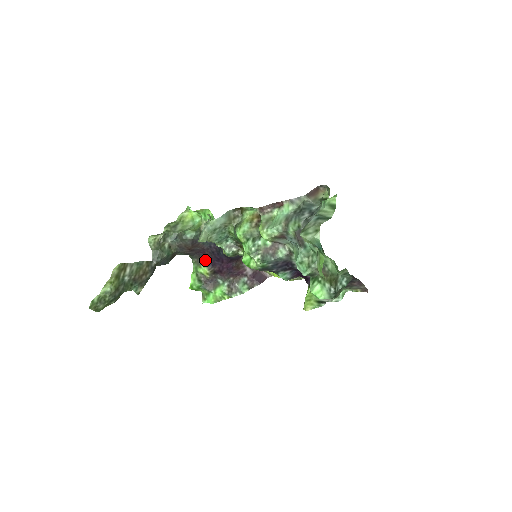
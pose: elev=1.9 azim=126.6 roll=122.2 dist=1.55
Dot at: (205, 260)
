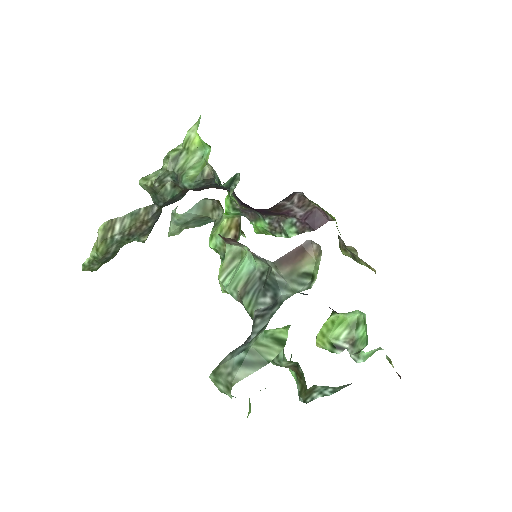
Dot at: (234, 192)
